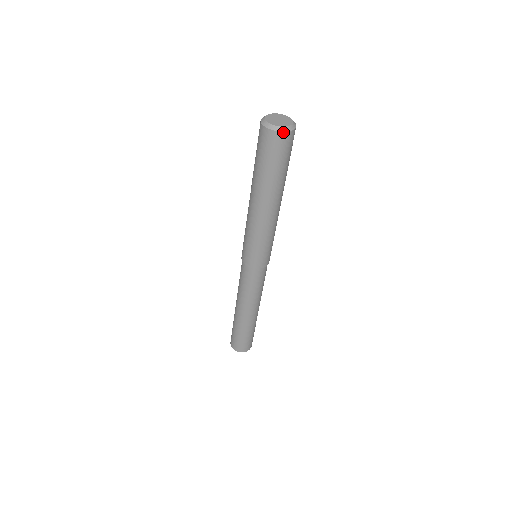
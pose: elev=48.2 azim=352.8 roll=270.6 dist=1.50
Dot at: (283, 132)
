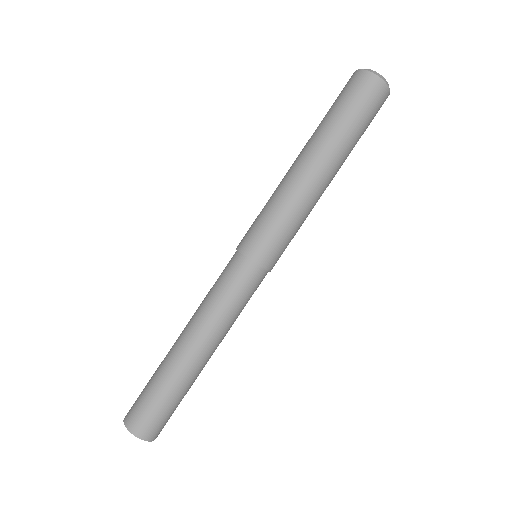
Dot at: (368, 72)
